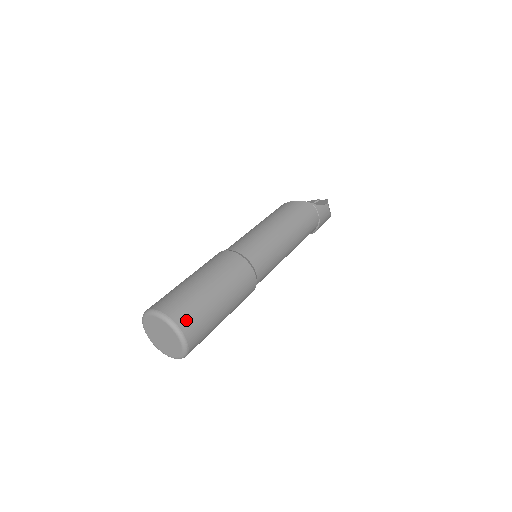
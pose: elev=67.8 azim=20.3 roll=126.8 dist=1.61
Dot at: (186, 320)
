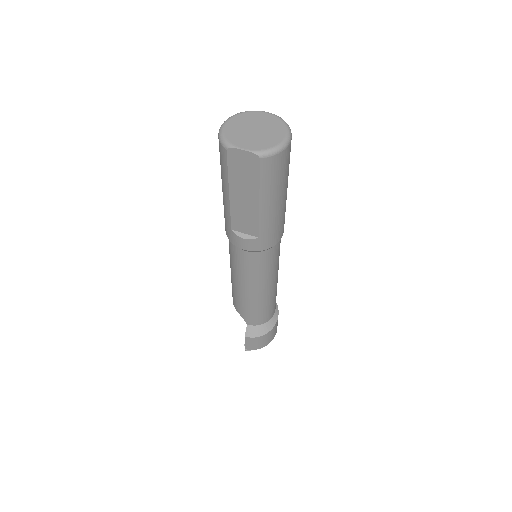
Dot at: occluded
